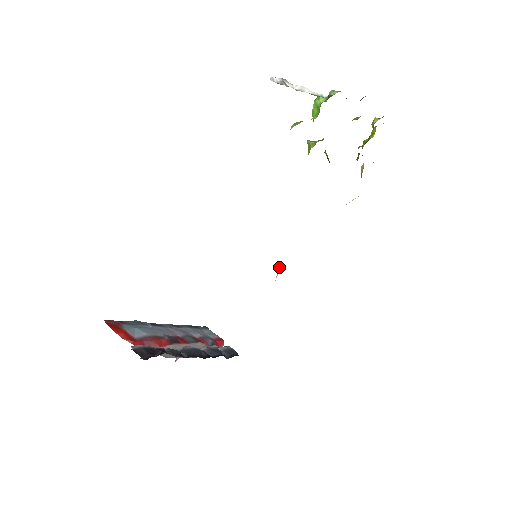
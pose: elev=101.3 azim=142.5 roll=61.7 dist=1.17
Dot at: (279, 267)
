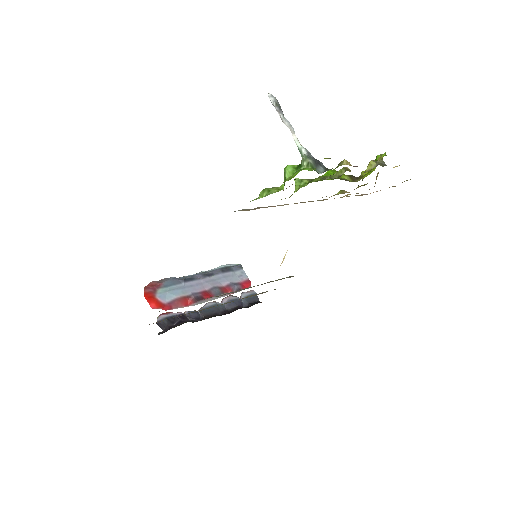
Dot at: (285, 254)
